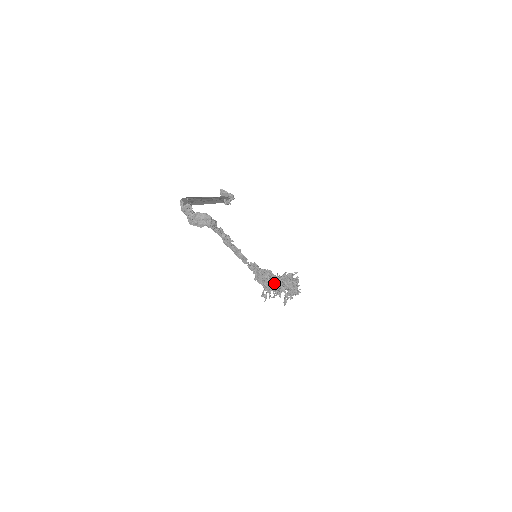
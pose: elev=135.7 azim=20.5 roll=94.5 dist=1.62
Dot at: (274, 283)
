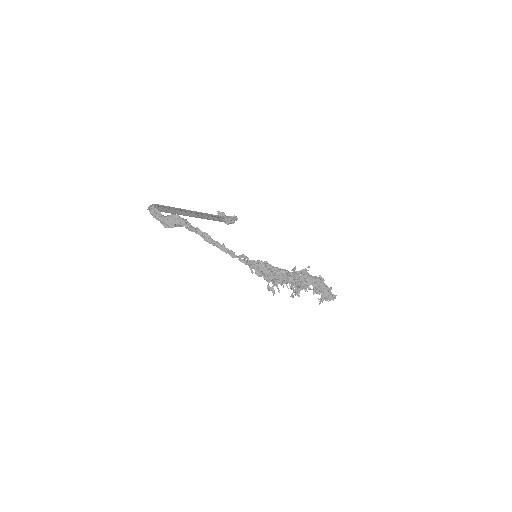
Dot at: (276, 275)
